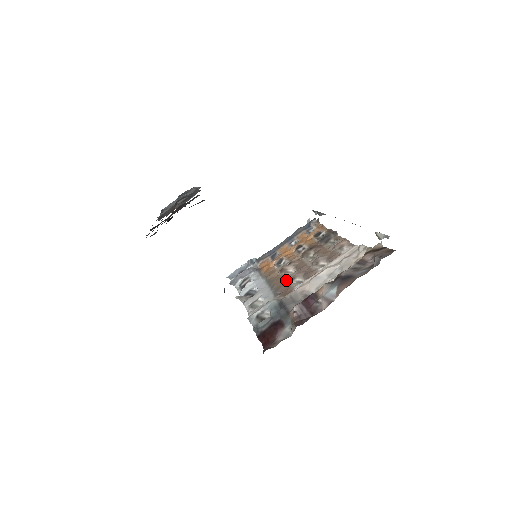
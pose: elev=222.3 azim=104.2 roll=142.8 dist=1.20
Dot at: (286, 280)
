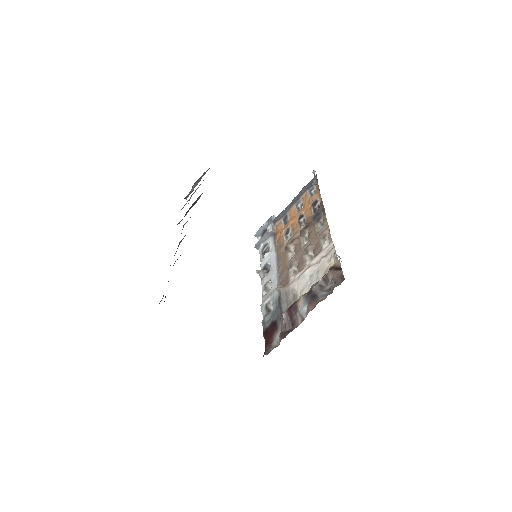
Dot at: (287, 265)
